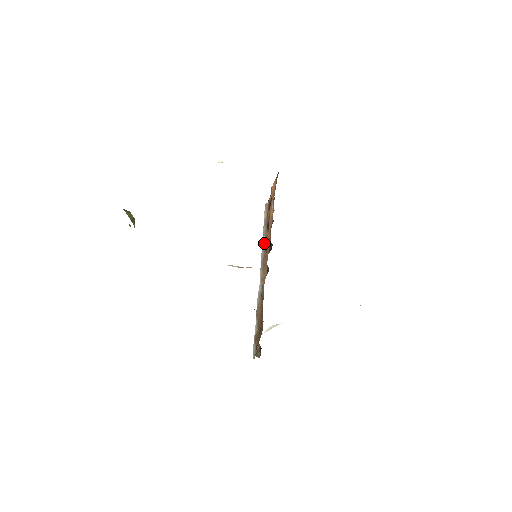
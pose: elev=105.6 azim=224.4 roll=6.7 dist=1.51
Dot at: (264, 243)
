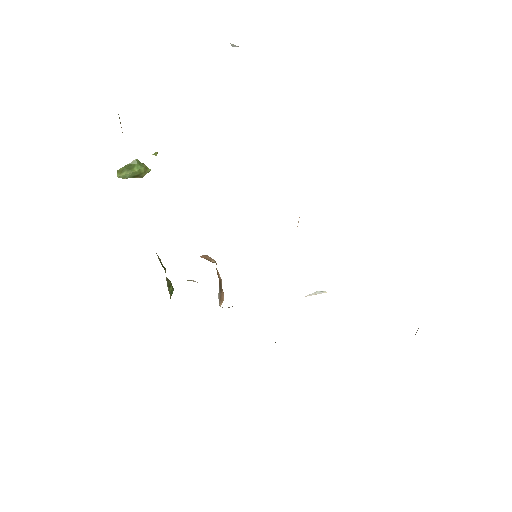
Dot at: occluded
